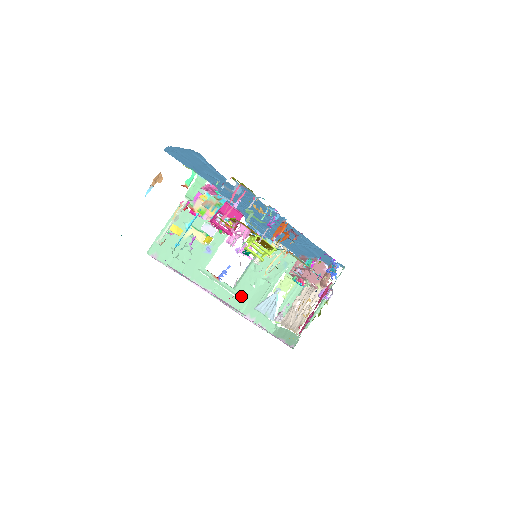
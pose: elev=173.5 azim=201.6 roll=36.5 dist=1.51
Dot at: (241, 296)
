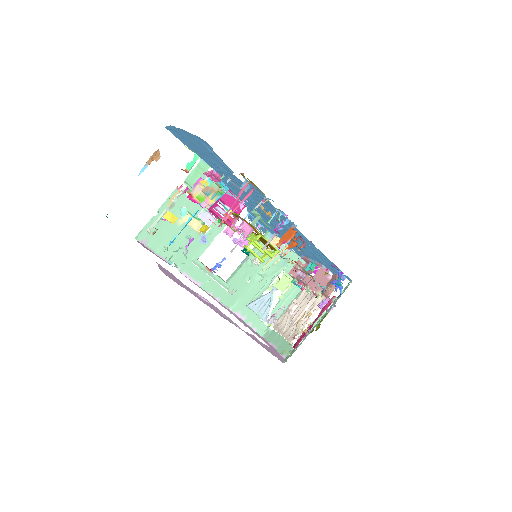
Dot at: (234, 291)
